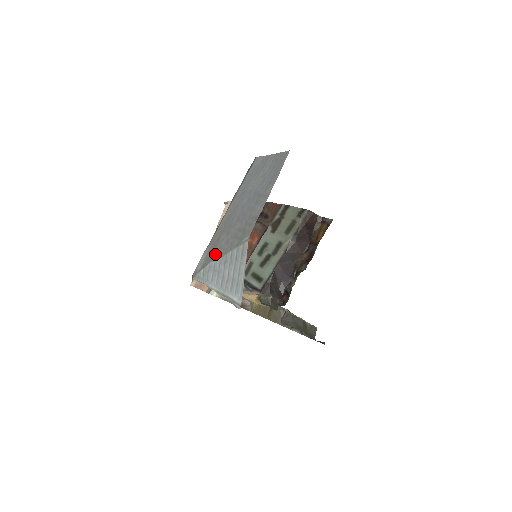
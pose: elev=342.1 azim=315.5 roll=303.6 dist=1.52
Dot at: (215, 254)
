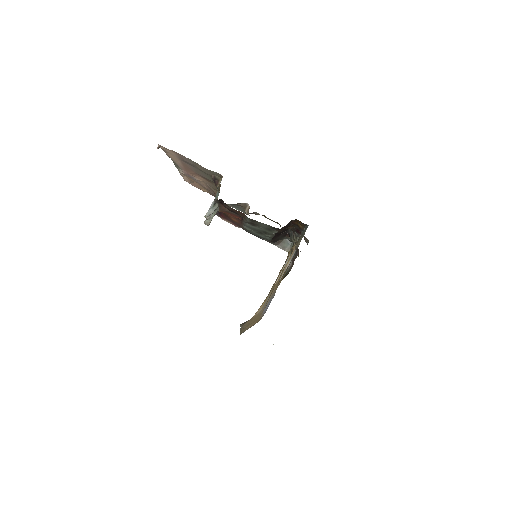
Dot at: occluded
